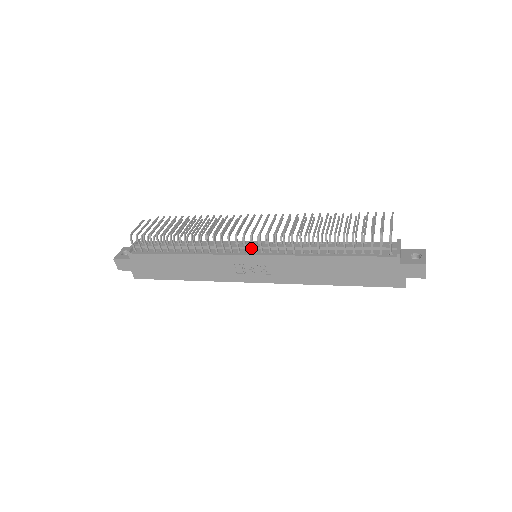
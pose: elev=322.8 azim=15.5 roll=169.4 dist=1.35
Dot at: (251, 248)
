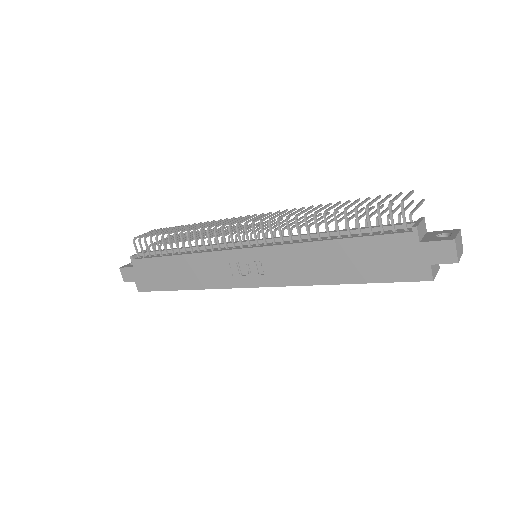
Dot at: occluded
